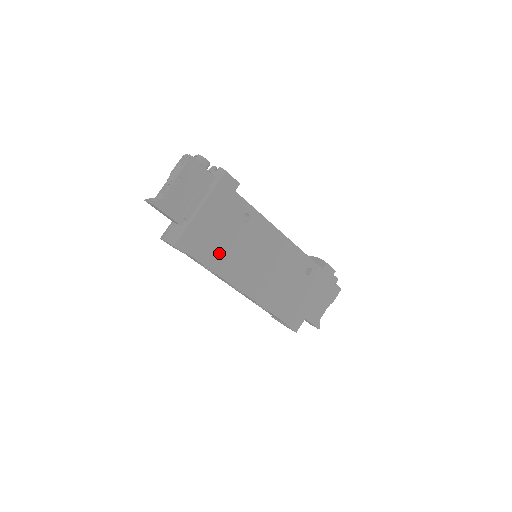
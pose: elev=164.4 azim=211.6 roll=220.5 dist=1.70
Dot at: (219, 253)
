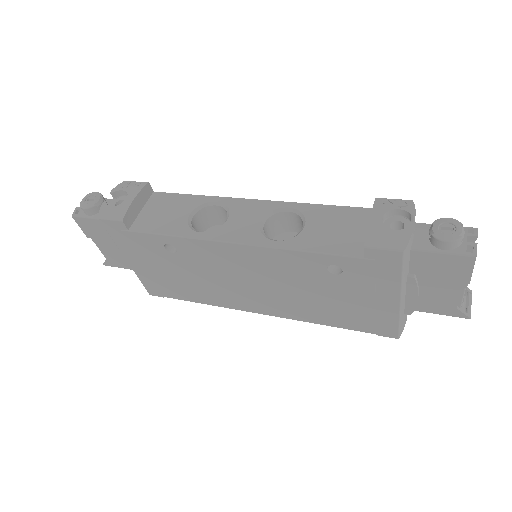
Dot at: (189, 288)
